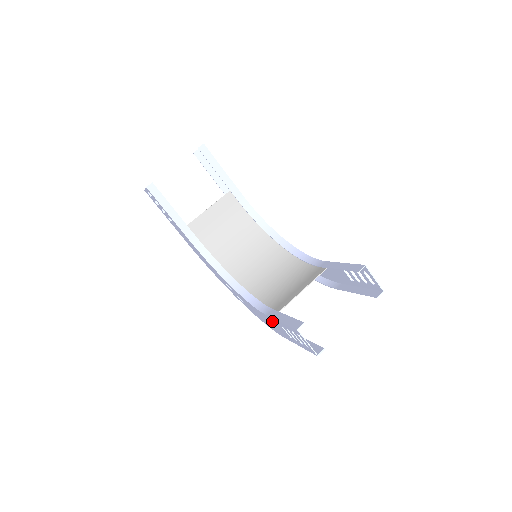
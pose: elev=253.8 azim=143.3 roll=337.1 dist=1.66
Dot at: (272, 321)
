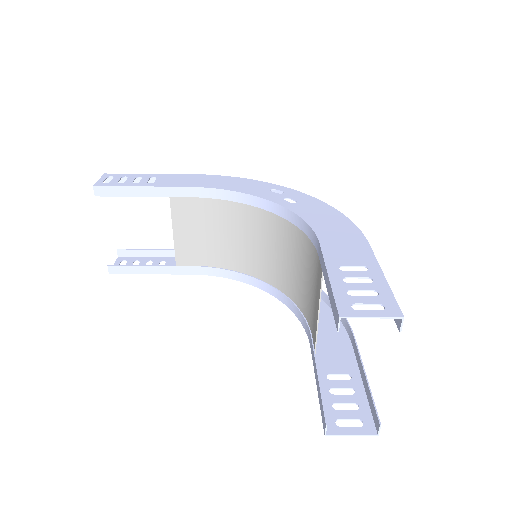
Dot at: (321, 351)
